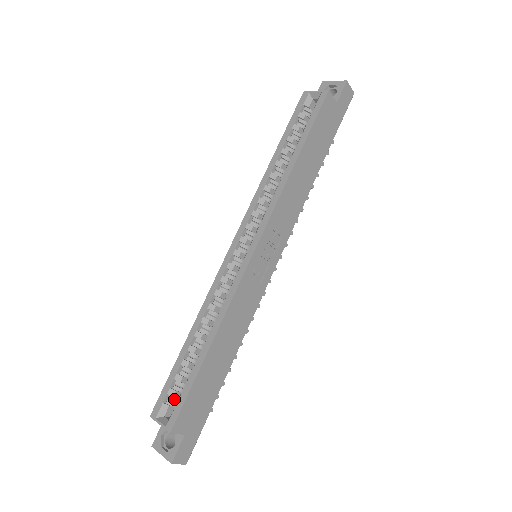
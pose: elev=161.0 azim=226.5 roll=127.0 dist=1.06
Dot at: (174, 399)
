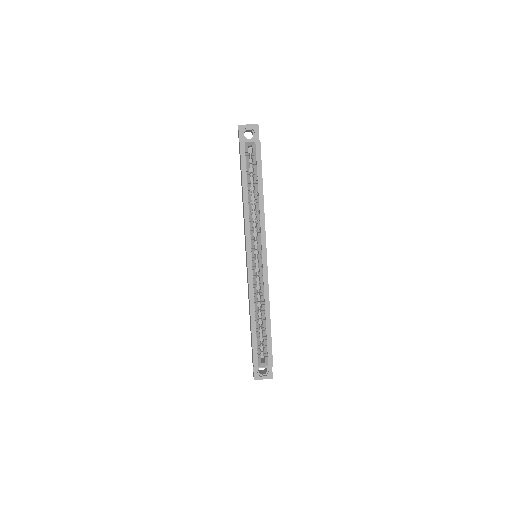
Dot at: (260, 352)
